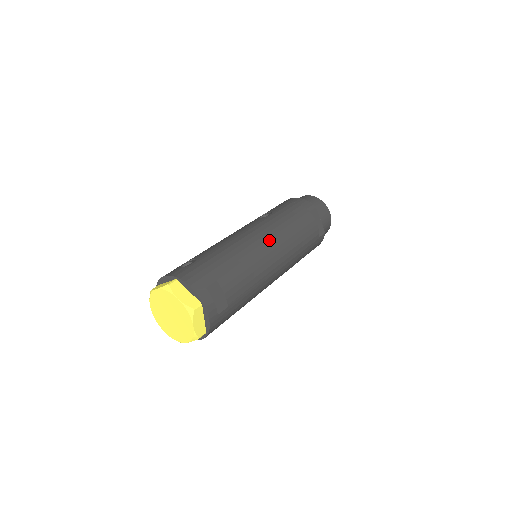
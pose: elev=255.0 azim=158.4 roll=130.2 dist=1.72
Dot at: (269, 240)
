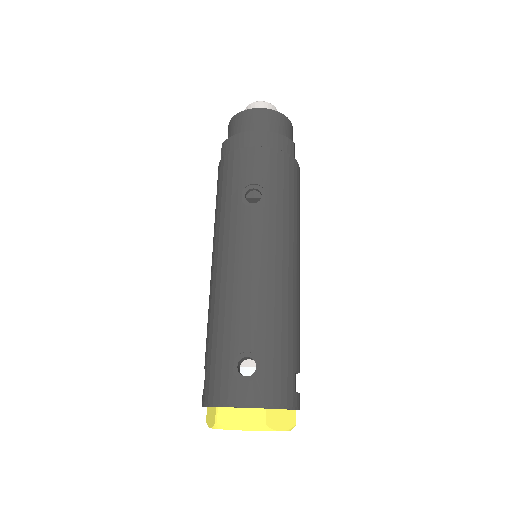
Dot at: (294, 253)
